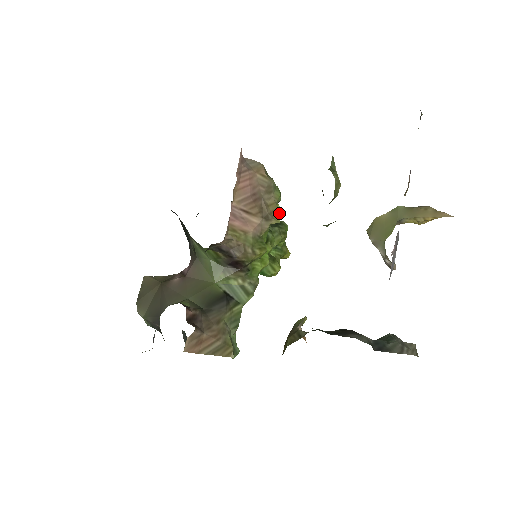
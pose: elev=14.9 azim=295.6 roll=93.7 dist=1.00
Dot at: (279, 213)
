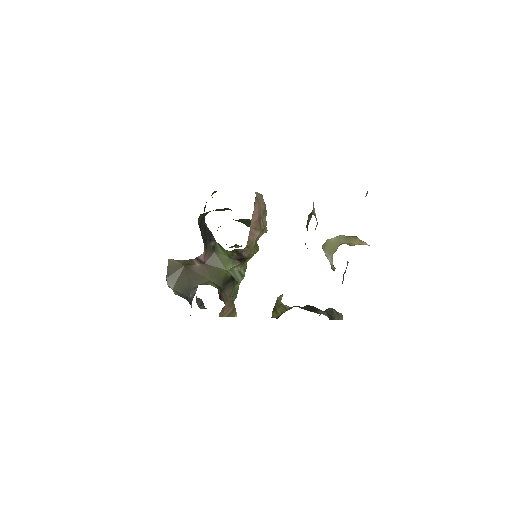
Dot at: occluded
